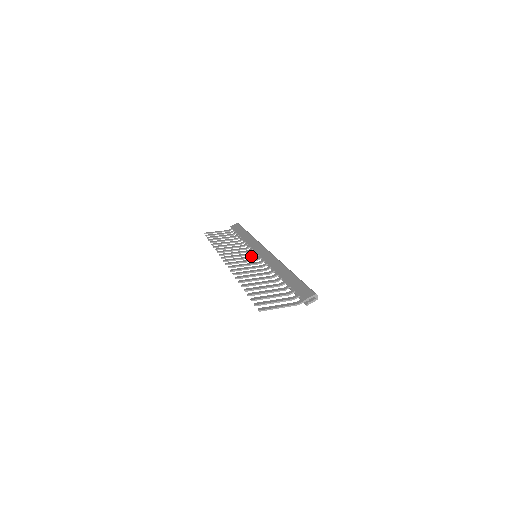
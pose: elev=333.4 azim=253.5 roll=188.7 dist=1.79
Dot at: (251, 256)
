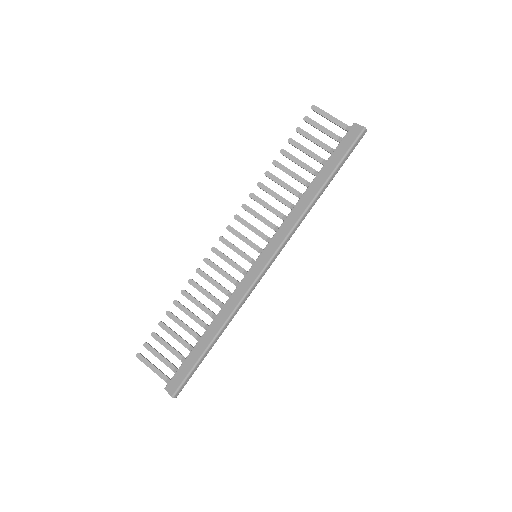
Dot at: (257, 247)
